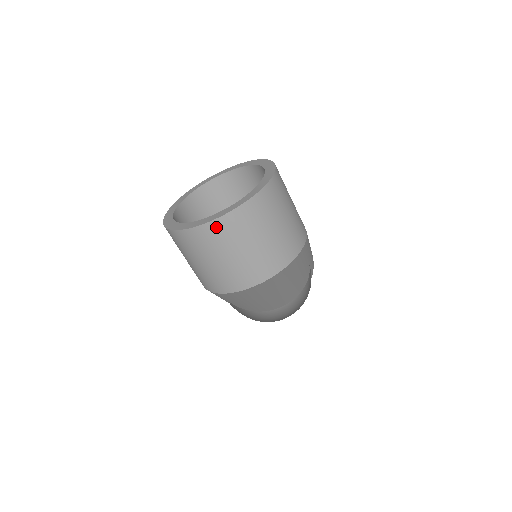
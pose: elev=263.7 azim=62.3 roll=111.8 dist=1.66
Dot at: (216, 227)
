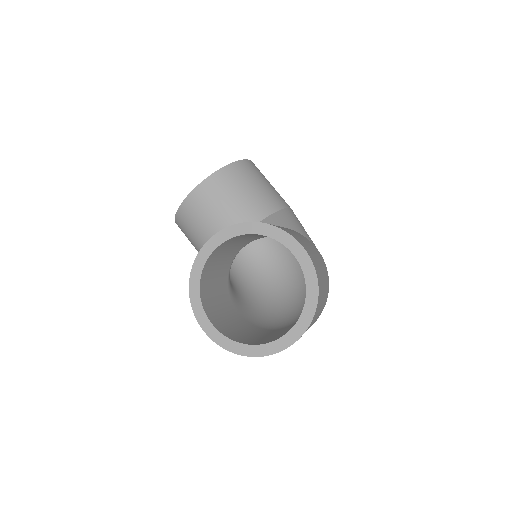
Dot at: occluded
